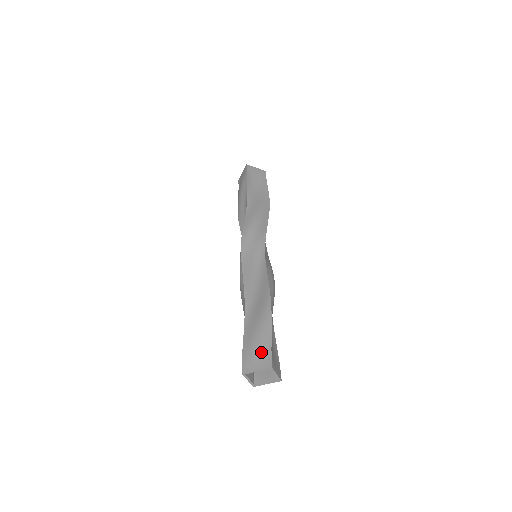
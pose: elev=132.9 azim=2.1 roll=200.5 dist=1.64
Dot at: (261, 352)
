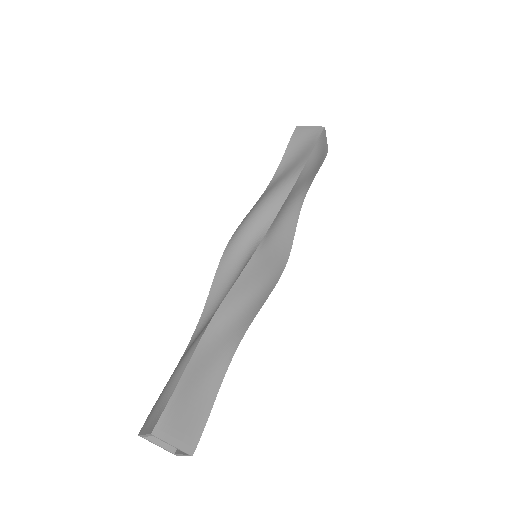
Dot at: (158, 407)
